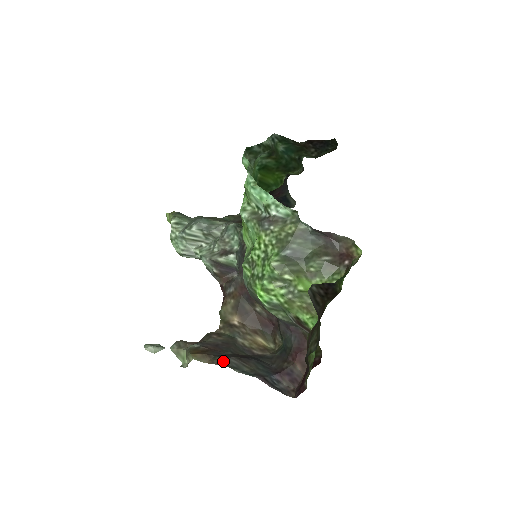
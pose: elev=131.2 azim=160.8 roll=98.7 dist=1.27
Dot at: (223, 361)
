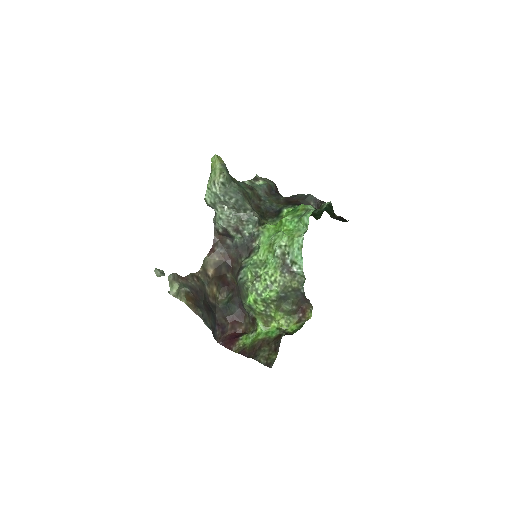
Dot at: (202, 315)
